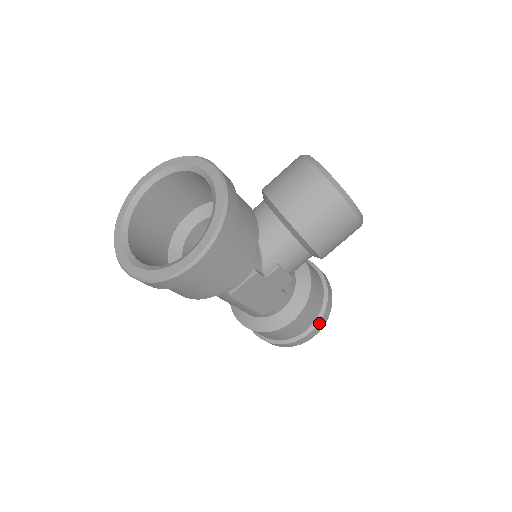
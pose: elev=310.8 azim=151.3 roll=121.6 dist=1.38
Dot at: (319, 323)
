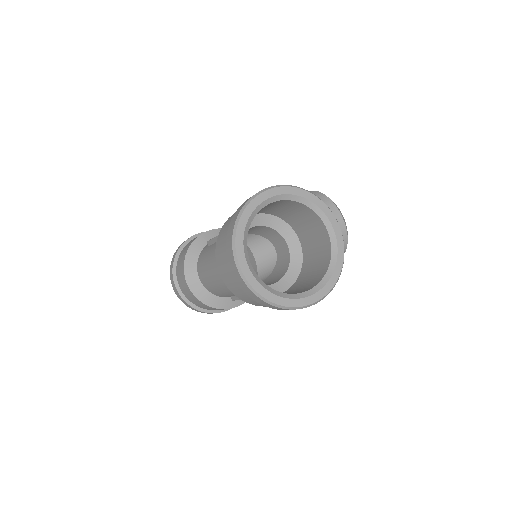
Dot at: occluded
